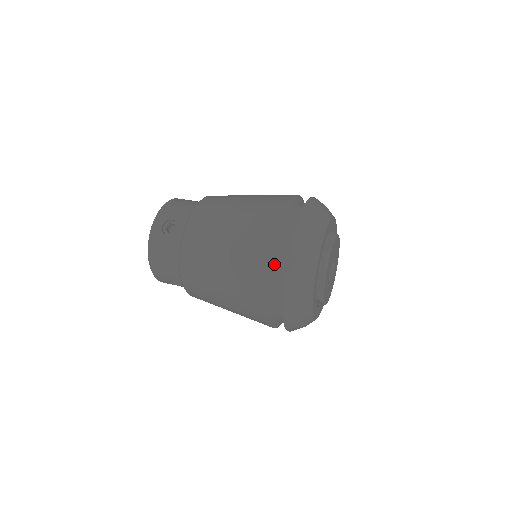
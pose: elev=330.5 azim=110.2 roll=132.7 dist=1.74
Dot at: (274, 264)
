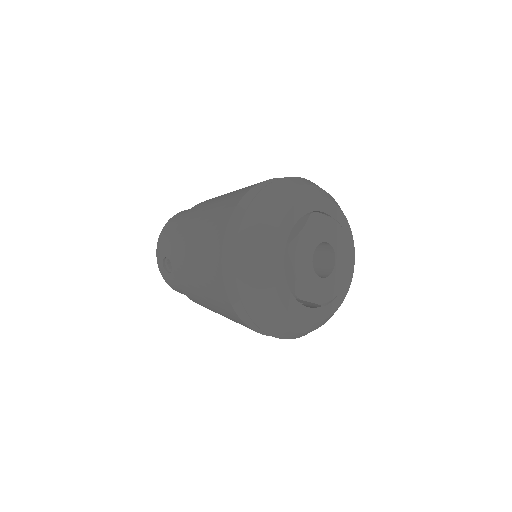
Dot at: (255, 193)
